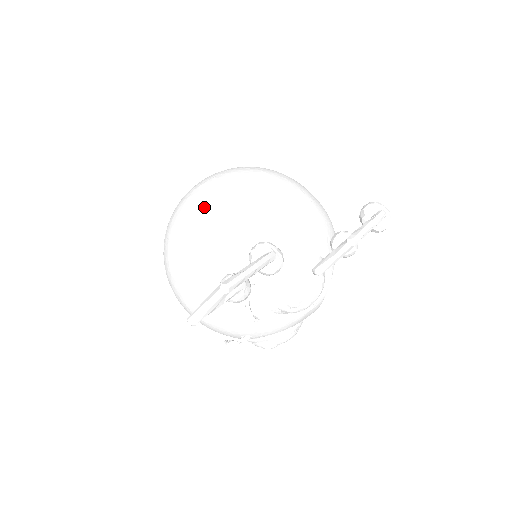
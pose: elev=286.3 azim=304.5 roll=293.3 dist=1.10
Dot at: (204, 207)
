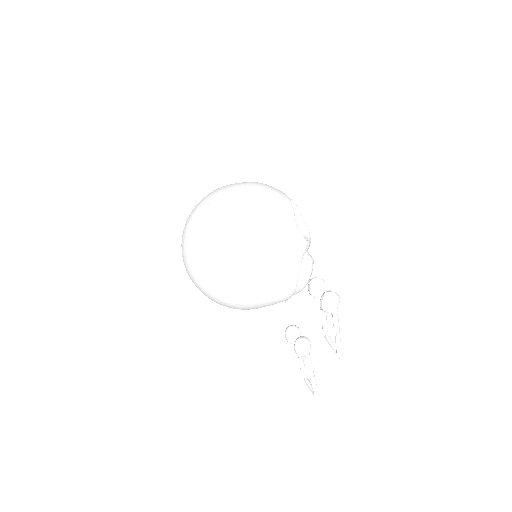
Dot at: occluded
